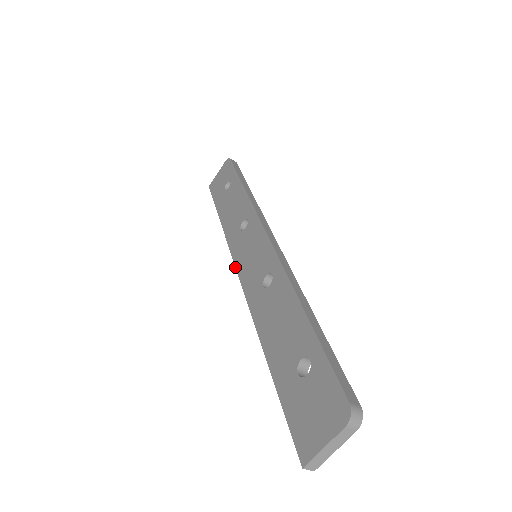
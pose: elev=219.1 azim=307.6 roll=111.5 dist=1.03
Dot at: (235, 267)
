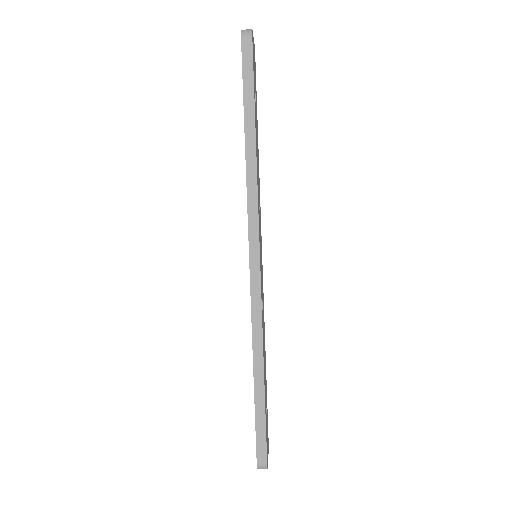
Dot at: occluded
